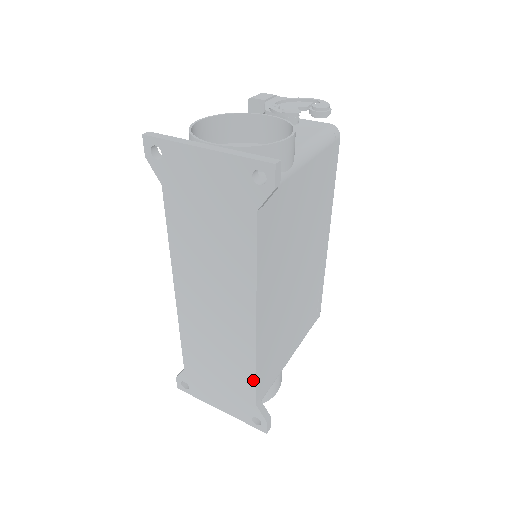
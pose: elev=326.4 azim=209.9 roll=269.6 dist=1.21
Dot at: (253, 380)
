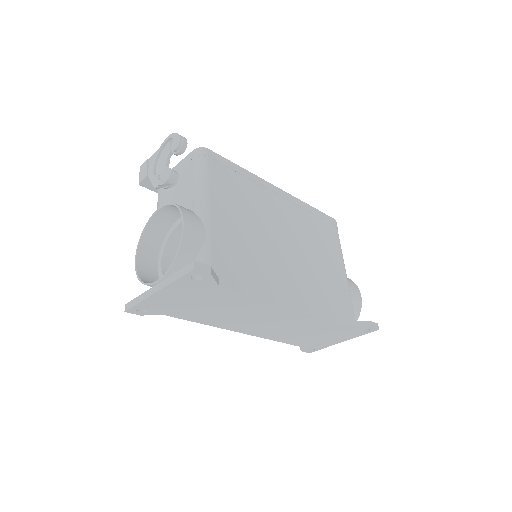
Dot at: (335, 323)
